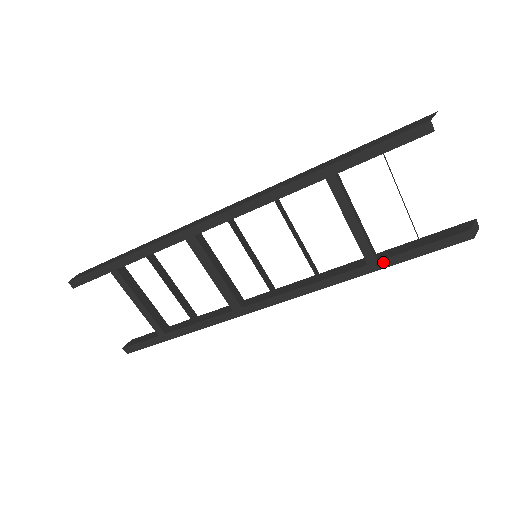
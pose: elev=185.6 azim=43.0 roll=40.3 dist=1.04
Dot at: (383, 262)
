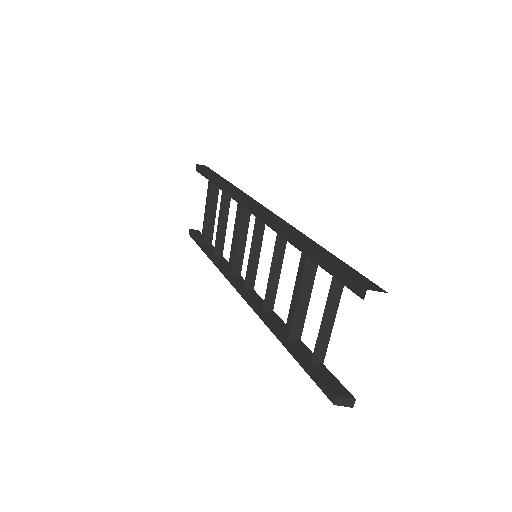
Dot at: (290, 346)
